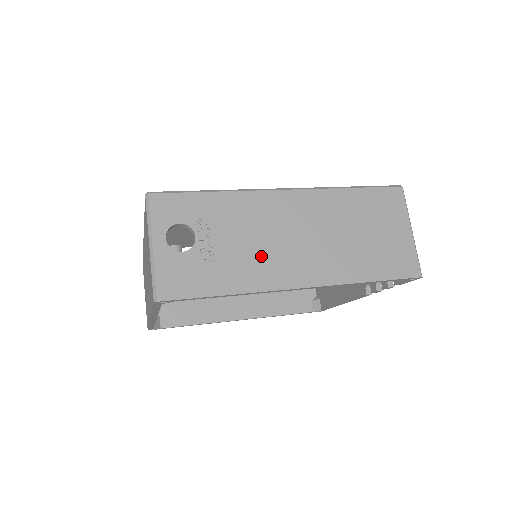
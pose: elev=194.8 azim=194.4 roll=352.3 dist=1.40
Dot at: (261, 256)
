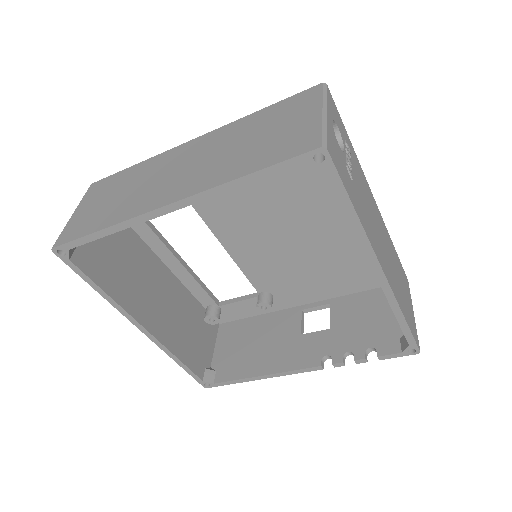
Dot at: (368, 218)
